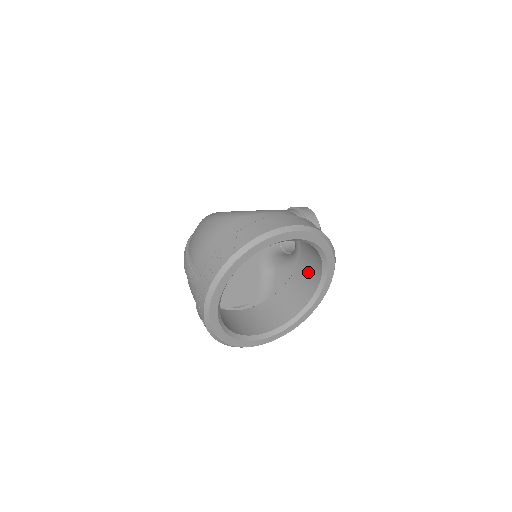
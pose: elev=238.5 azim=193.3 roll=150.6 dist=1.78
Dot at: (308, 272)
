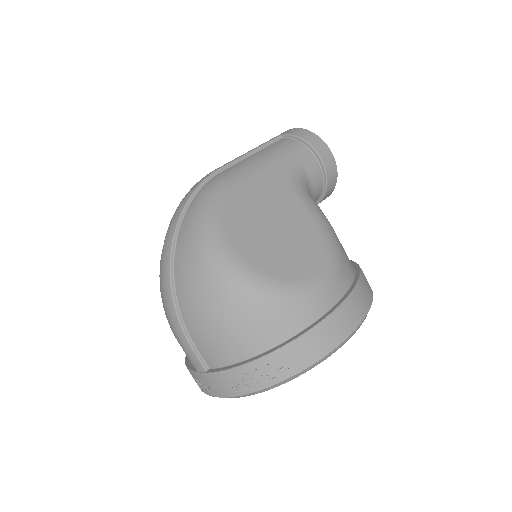
Dot at: occluded
